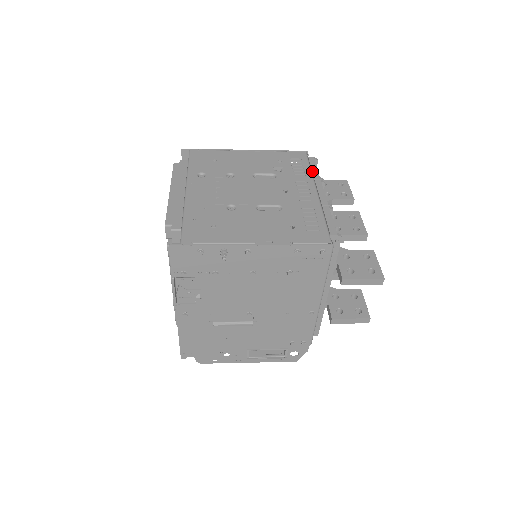
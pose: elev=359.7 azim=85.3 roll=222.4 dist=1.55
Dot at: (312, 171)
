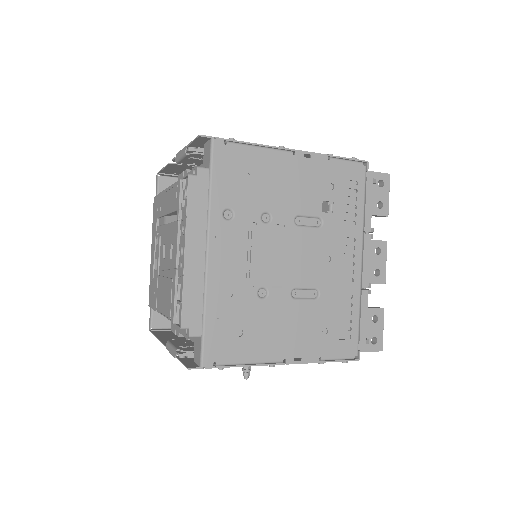
Dot at: (365, 214)
